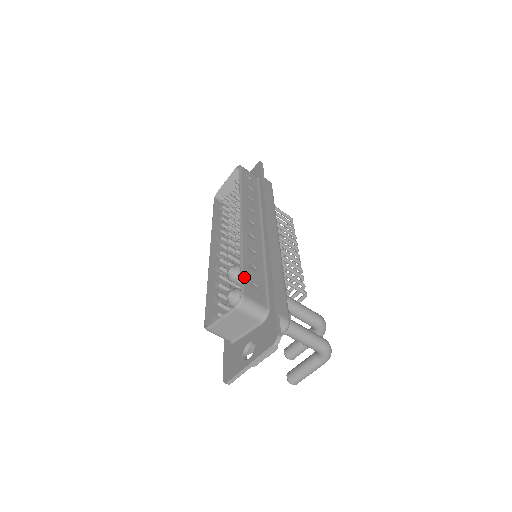
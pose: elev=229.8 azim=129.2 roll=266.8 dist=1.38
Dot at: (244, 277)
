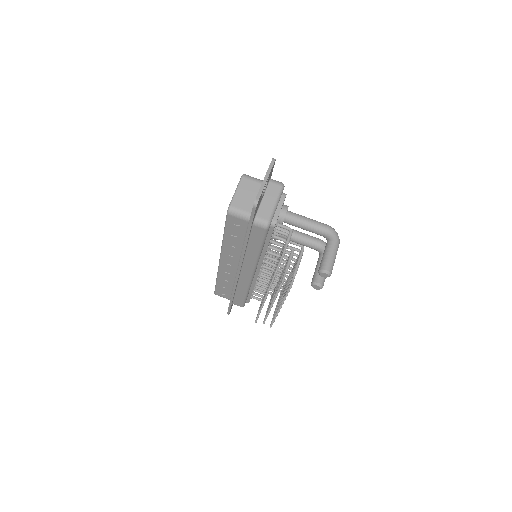
Dot at: occluded
